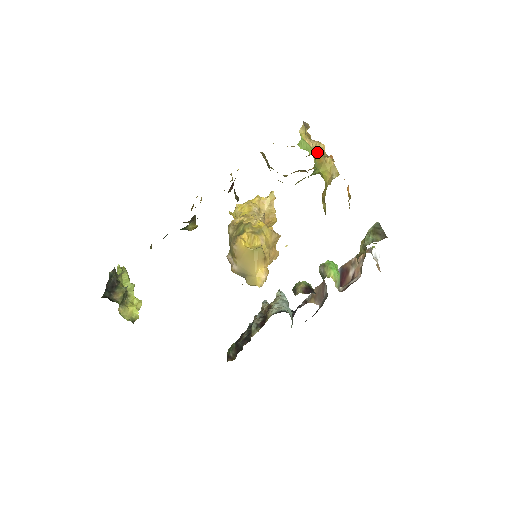
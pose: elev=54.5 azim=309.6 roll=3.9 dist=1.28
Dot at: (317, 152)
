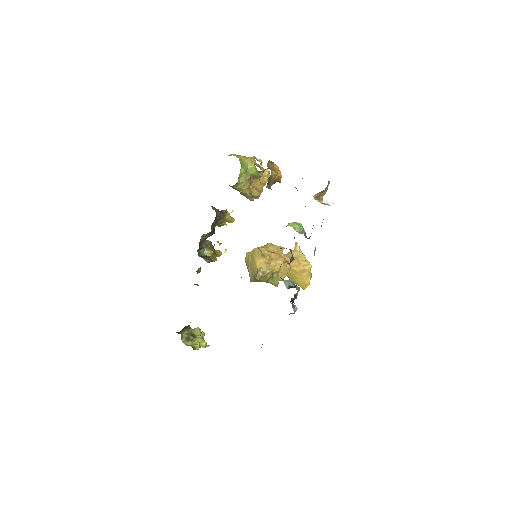
Dot at: (243, 156)
